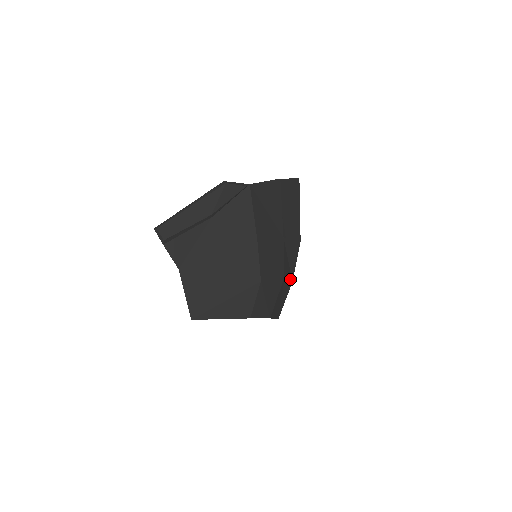
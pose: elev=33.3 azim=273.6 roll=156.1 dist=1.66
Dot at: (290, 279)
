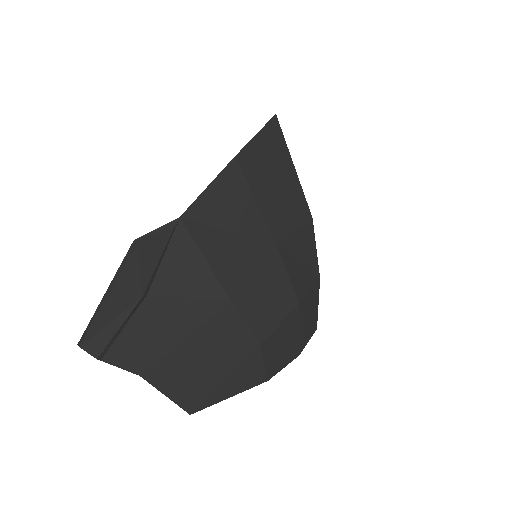
Dot at: (313, 283)
